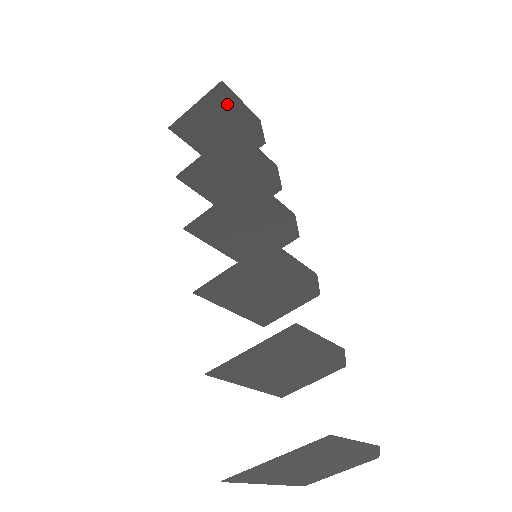
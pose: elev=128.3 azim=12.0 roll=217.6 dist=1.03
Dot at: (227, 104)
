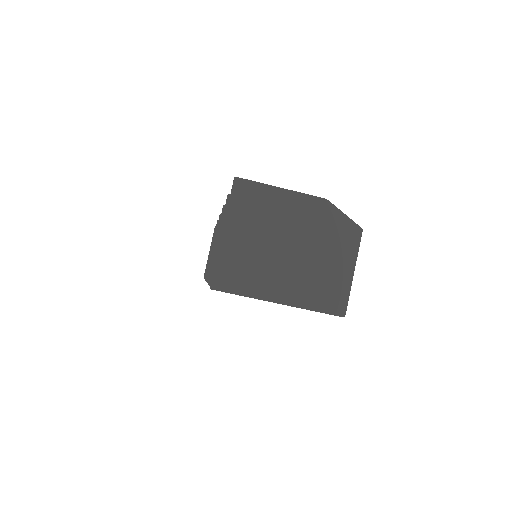
Dot at: occluded
